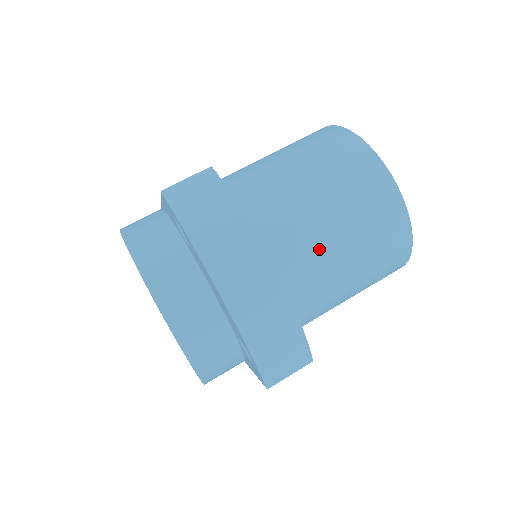
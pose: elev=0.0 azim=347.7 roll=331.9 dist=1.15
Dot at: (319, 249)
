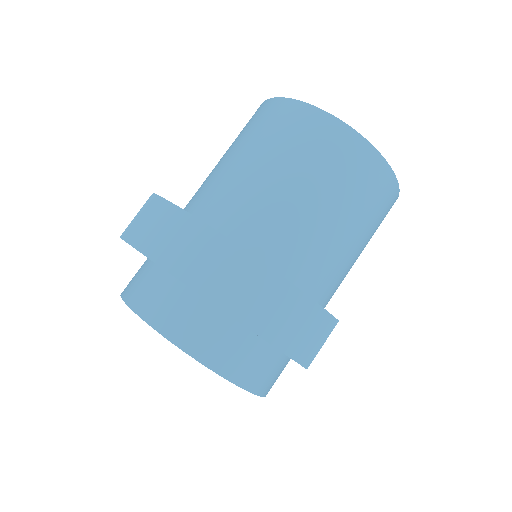
Dot at: (293, 215)
